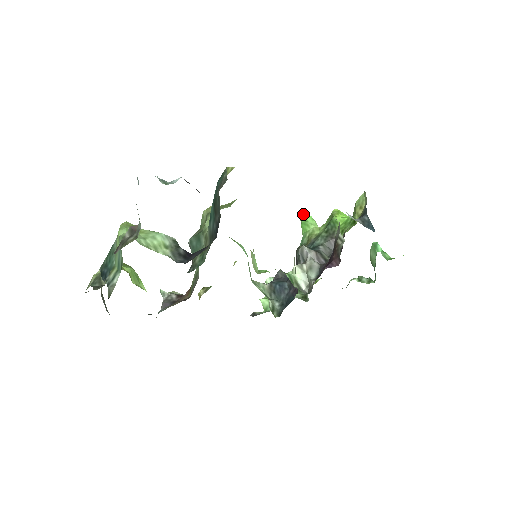
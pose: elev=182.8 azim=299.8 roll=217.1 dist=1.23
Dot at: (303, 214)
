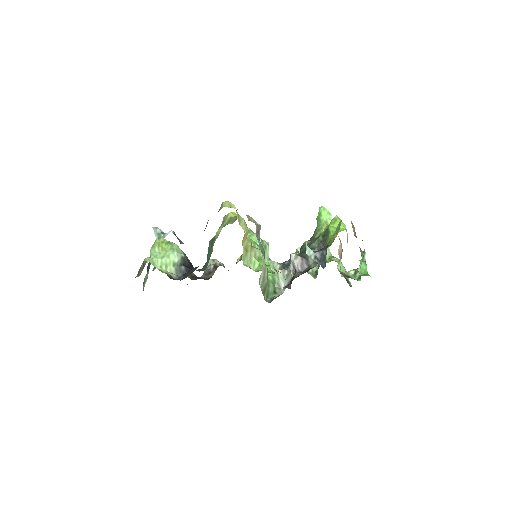
Dot at: (321, 208)
